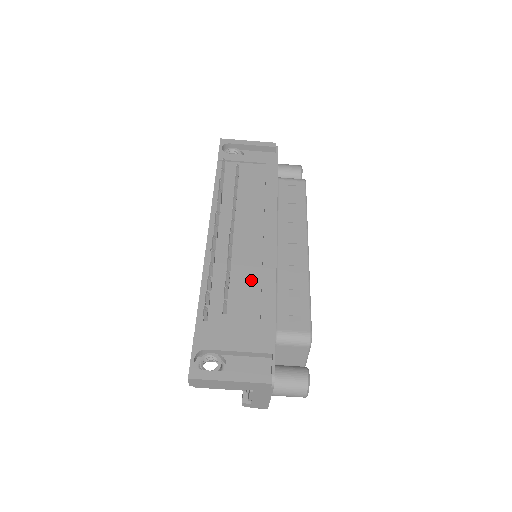
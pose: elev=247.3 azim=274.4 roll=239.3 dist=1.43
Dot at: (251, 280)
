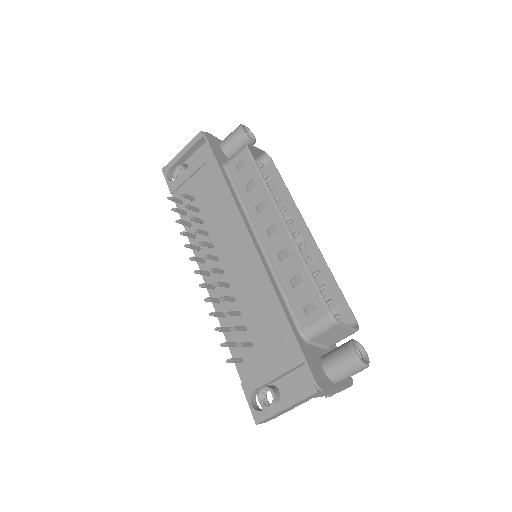
Dot at: (254, 298)
